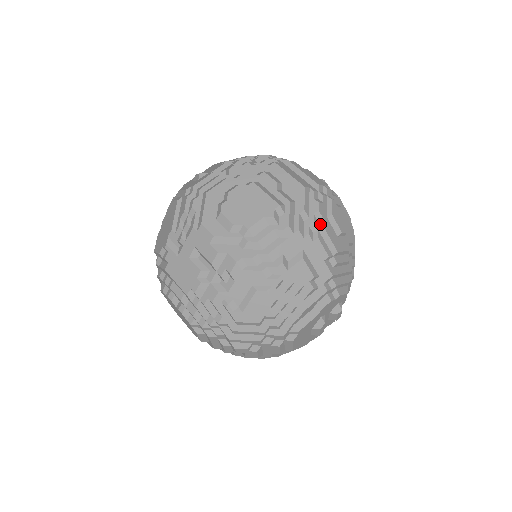
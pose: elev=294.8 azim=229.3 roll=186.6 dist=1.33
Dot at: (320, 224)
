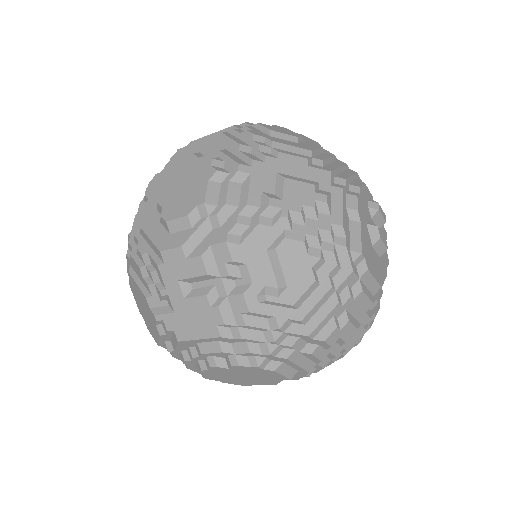
Dot at: (268, 143)
